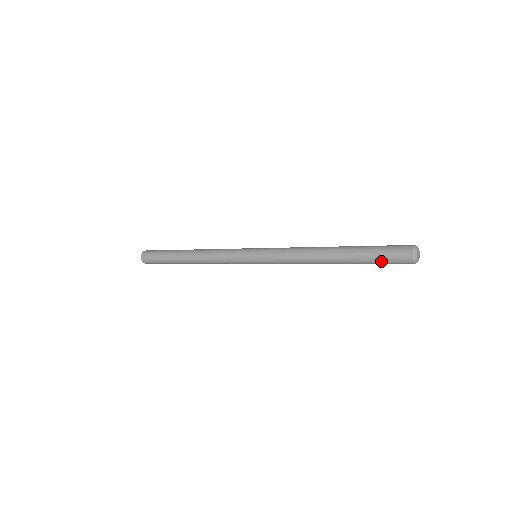
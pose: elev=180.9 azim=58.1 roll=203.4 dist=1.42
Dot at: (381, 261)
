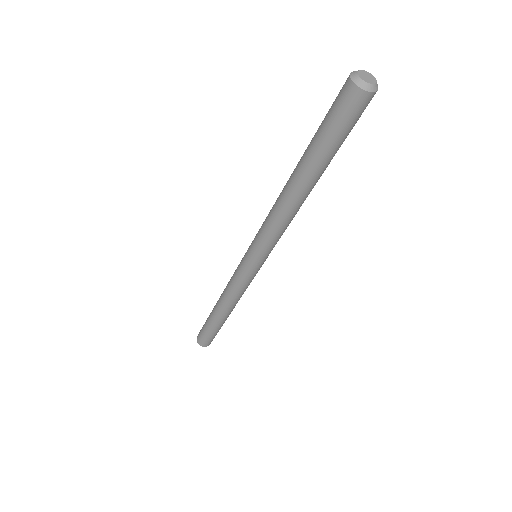
Dot at: (328, 125)
